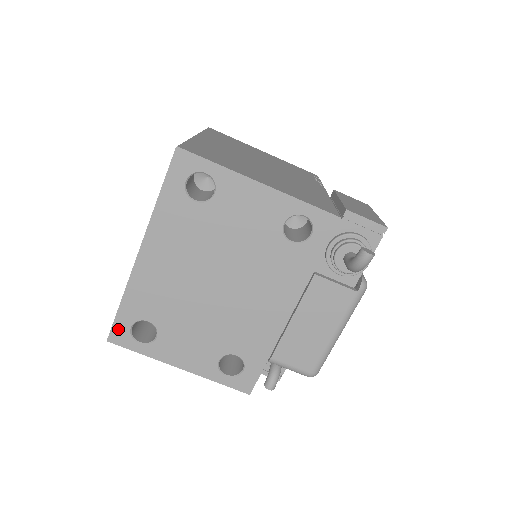
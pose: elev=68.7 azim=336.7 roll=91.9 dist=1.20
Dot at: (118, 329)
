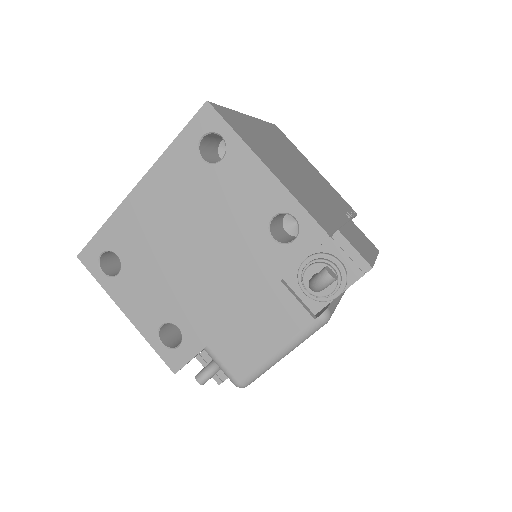
Dot at: (90, 250)
